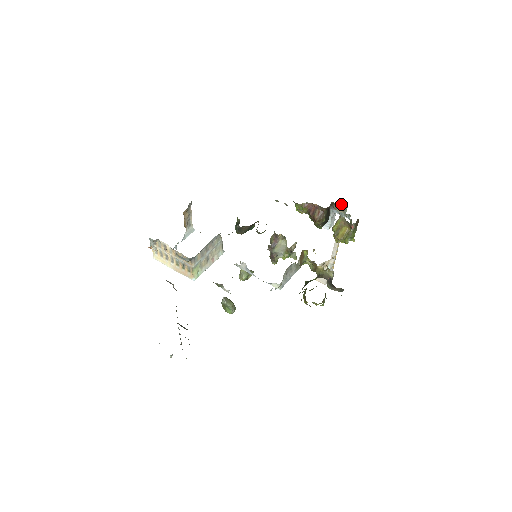
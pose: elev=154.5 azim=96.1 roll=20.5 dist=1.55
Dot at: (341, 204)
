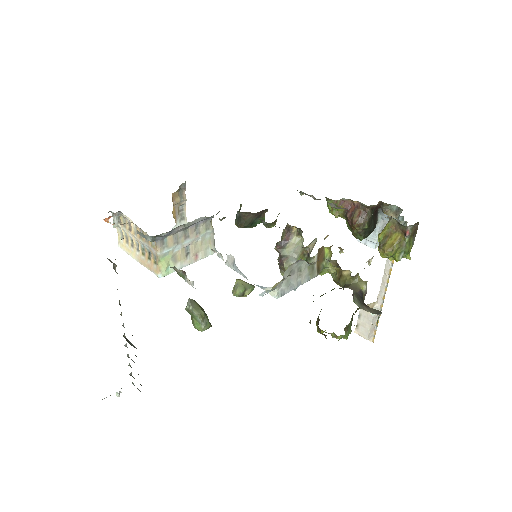
Dot at: (394, 205)
